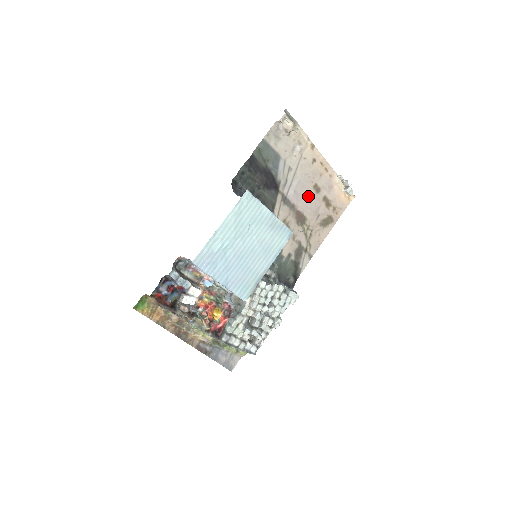
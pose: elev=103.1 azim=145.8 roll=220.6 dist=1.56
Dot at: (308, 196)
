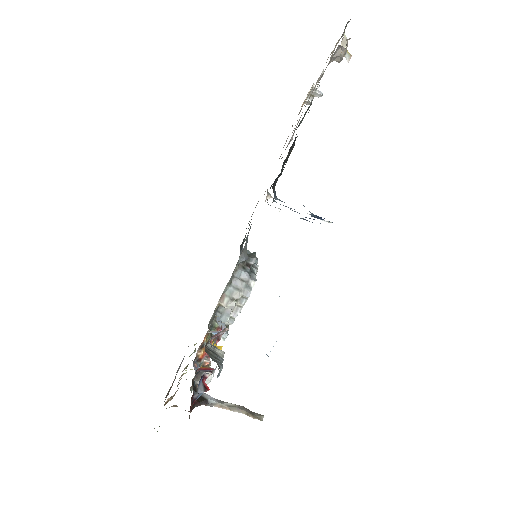
Dot at: (292, 132)
